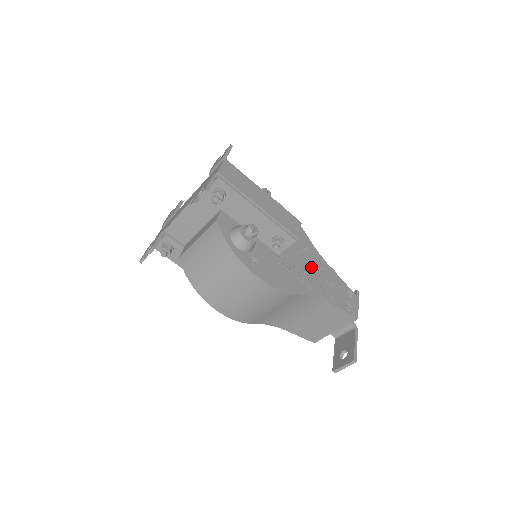
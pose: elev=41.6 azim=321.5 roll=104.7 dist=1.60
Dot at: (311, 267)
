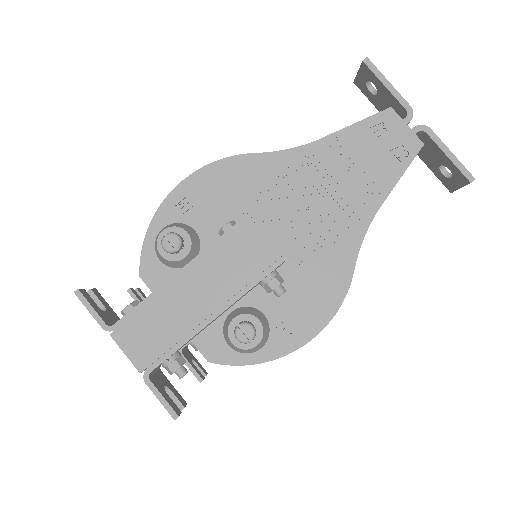
Dot at: (315, 197)
